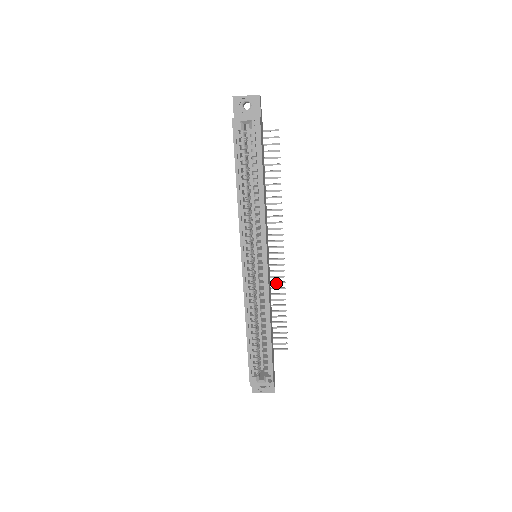
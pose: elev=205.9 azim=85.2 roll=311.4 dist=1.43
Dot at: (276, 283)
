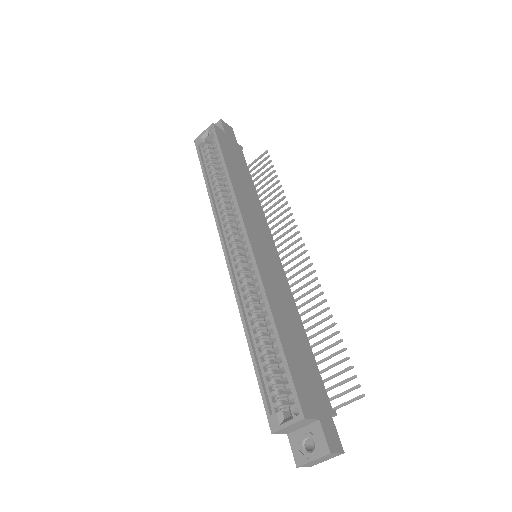
Dot at: (313, 299)
